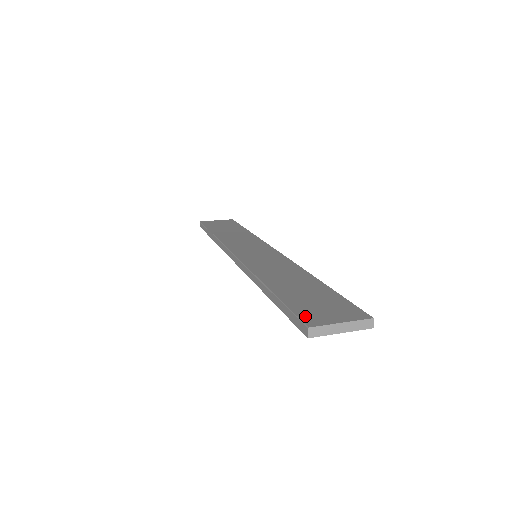
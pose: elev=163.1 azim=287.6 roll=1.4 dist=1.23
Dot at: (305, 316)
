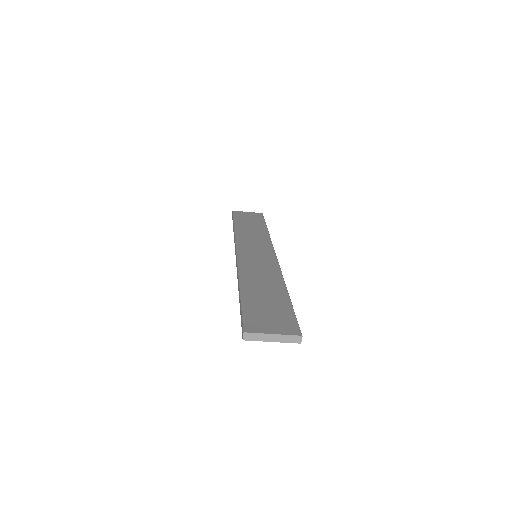
Dot at: (249, 322)
